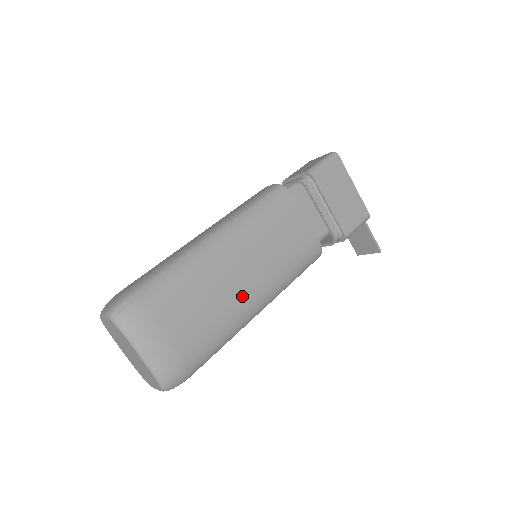
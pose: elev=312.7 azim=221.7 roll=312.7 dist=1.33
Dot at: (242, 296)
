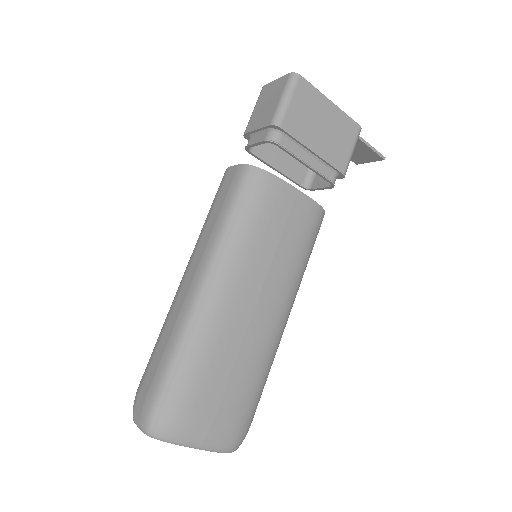
Dot at: (266, 326)
